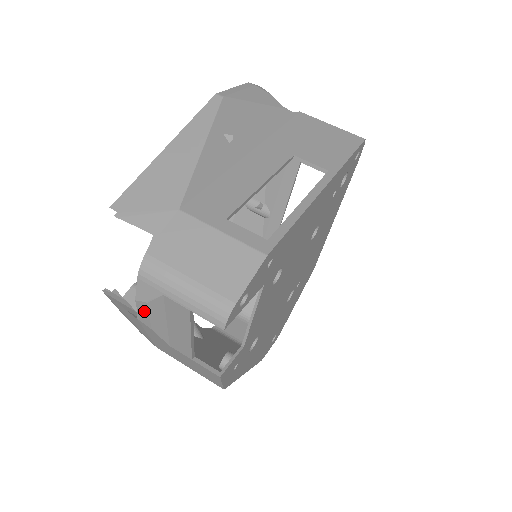
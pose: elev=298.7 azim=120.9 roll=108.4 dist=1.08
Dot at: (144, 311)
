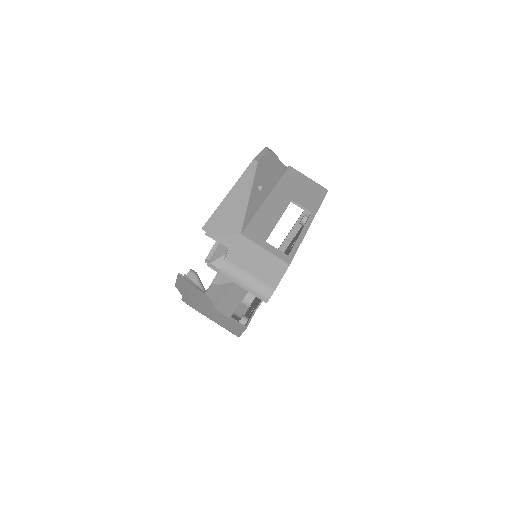
Dot at: (213, 289)
